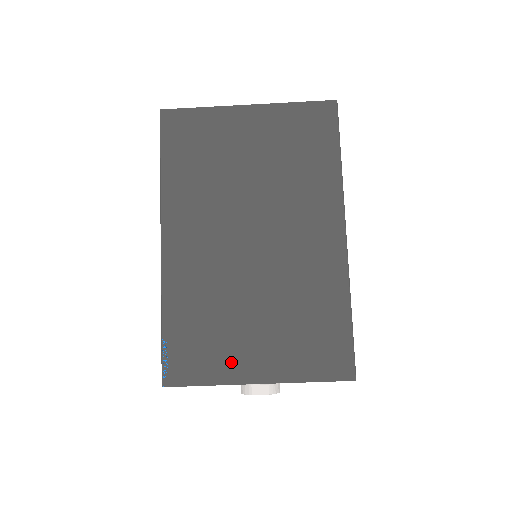
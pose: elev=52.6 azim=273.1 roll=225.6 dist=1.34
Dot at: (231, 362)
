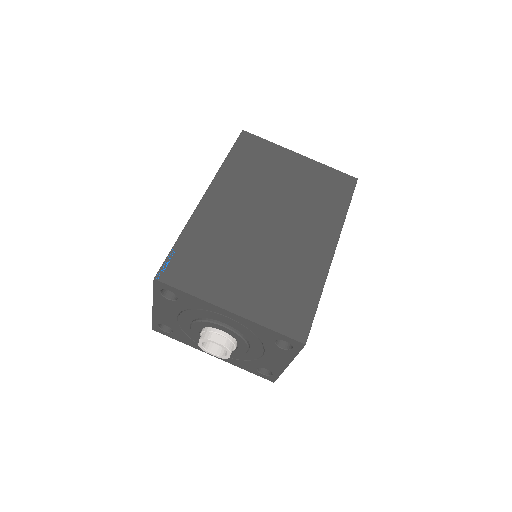
Dot at: (216, 287)
